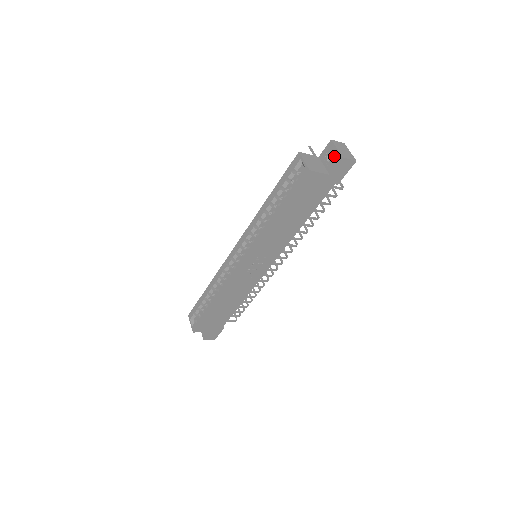
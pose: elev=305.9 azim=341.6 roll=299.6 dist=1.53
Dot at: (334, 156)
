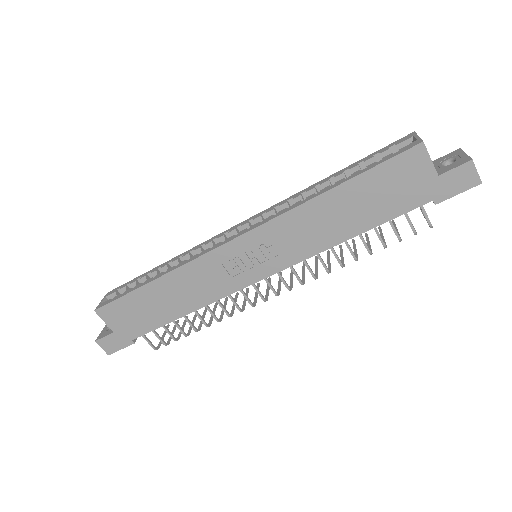
Dot at: (457, 159)
